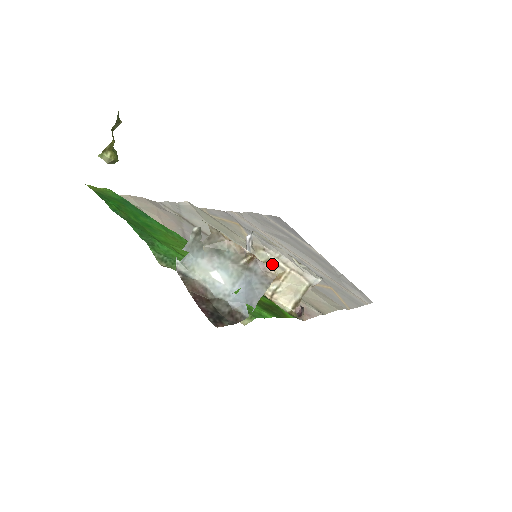
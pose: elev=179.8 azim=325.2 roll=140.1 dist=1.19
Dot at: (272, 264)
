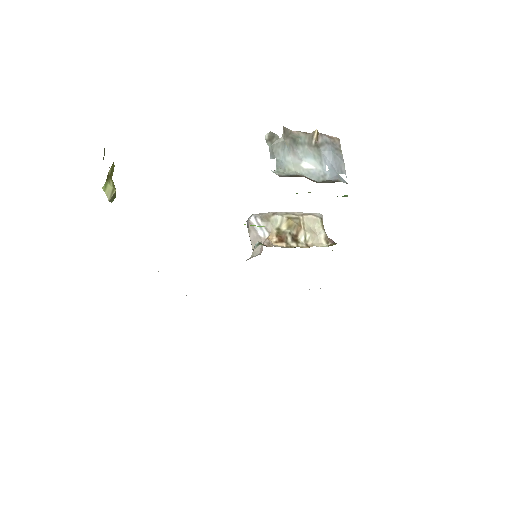
Dot at: (288, 220)
